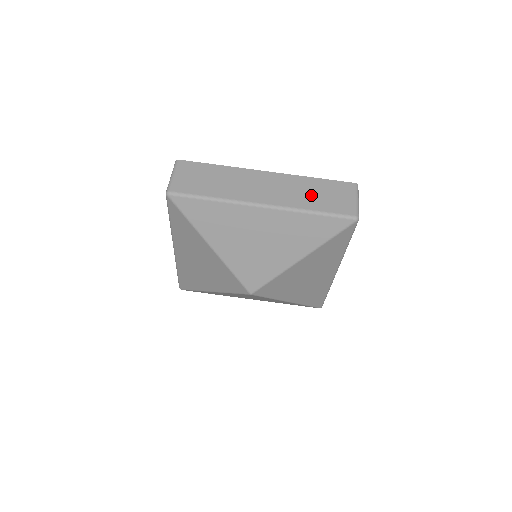
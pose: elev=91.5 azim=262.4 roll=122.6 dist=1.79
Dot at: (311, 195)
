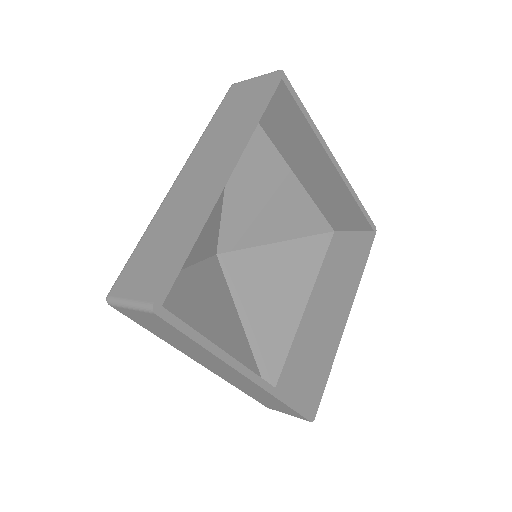
Dot at: (257, 395)
